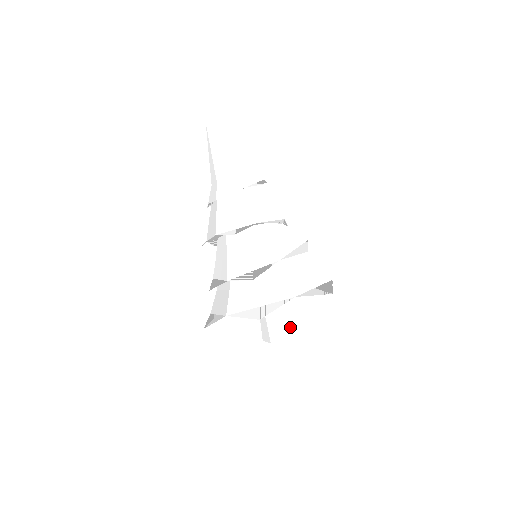
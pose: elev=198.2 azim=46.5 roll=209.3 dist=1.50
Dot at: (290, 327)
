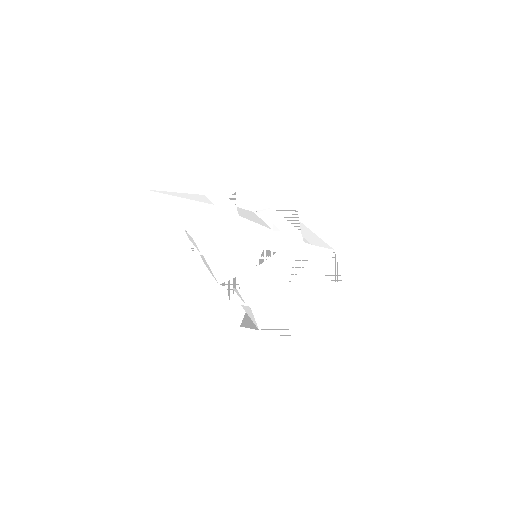
Dot at: occluded
